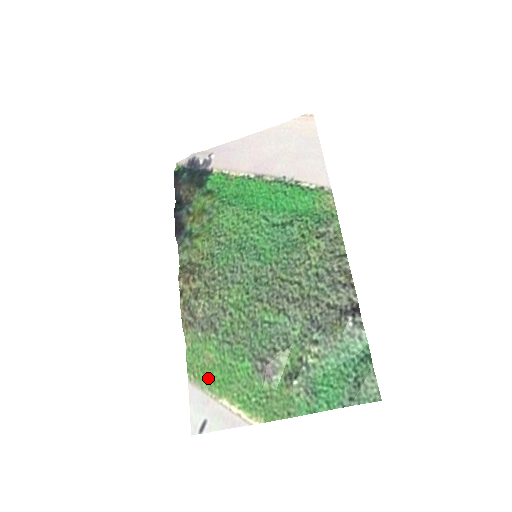
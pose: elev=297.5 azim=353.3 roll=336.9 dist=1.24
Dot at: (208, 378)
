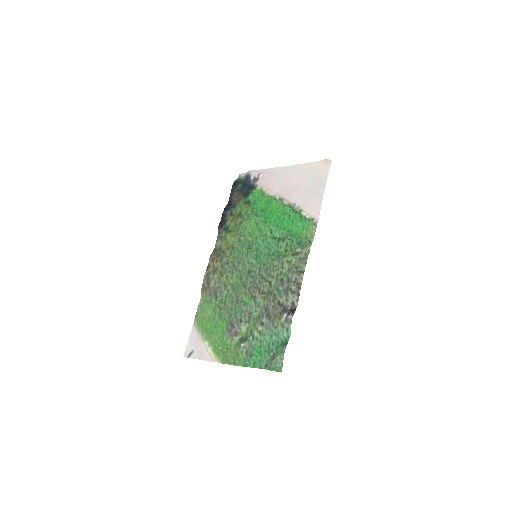
Dot at: (203, 326)
